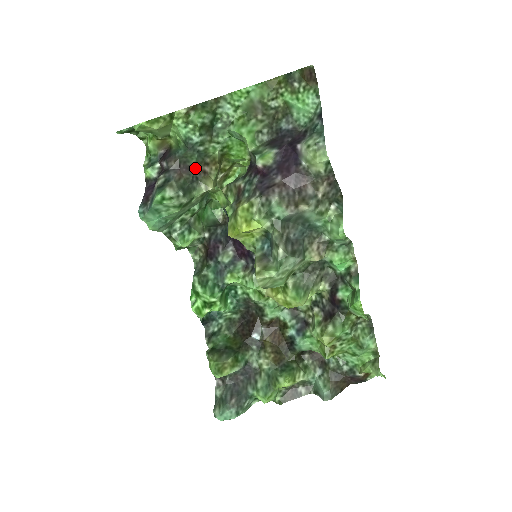
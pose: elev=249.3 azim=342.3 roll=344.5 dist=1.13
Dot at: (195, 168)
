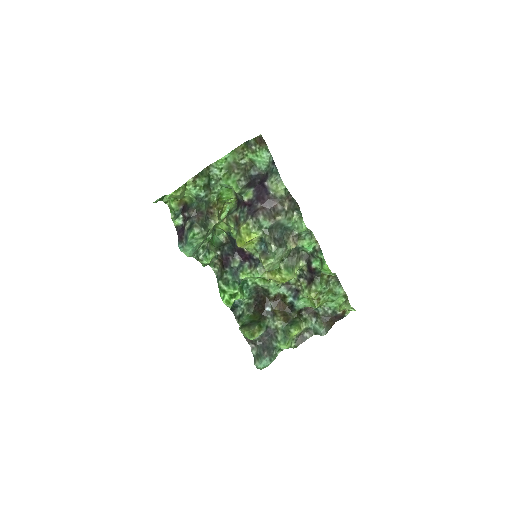
Dot at: (205, 212)
